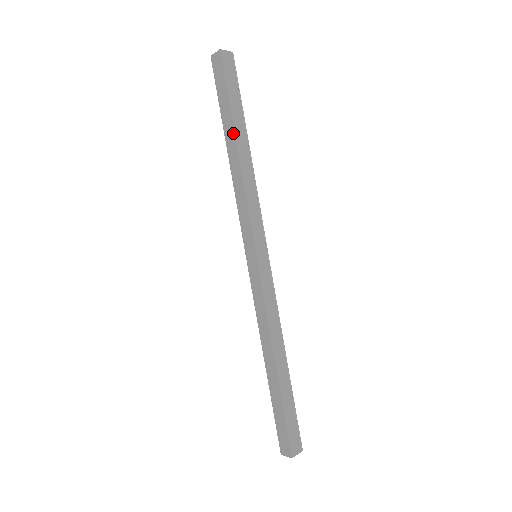
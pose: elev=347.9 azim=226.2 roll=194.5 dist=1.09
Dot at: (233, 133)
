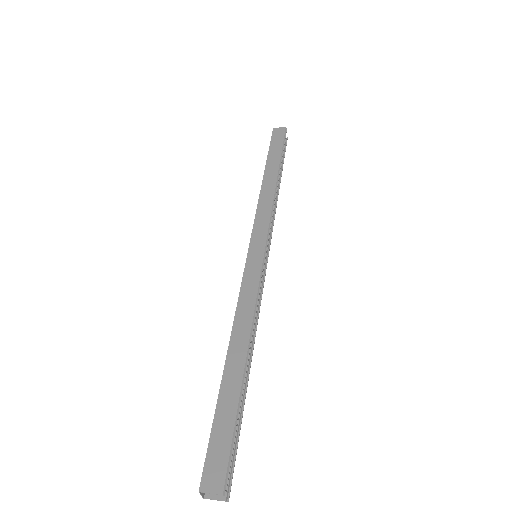
Dot at: (265, 170)
